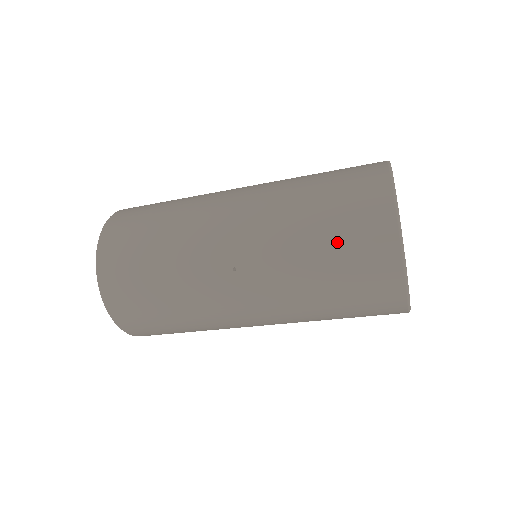
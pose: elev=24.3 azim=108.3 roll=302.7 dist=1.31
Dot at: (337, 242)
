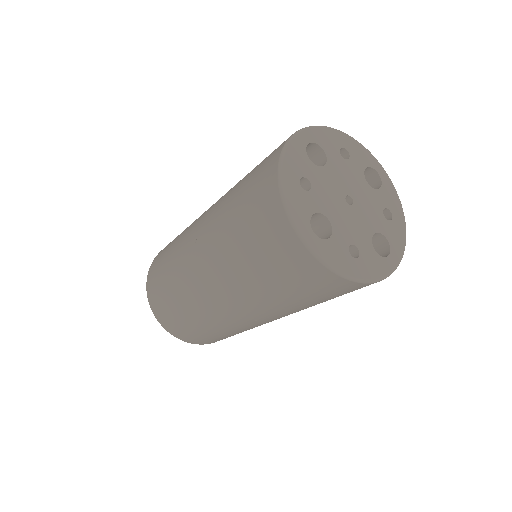
Dot at: (245, 191)
